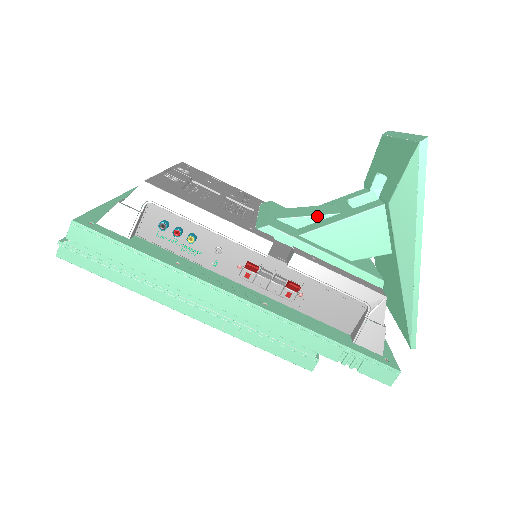
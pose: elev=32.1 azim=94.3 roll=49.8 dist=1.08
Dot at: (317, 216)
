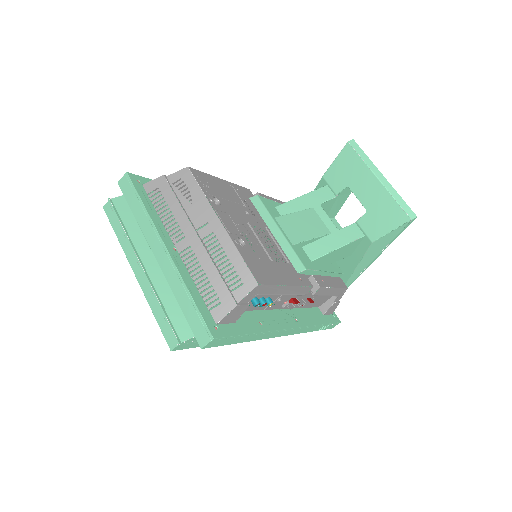
Dot at: (317, 238)
